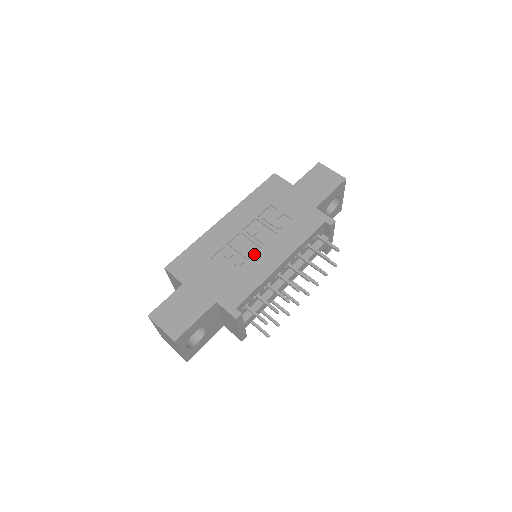
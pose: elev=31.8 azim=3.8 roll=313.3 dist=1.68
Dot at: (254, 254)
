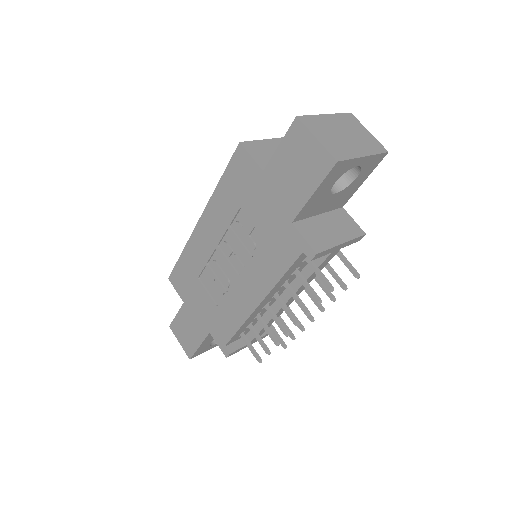
Dot at: (233, 283)
